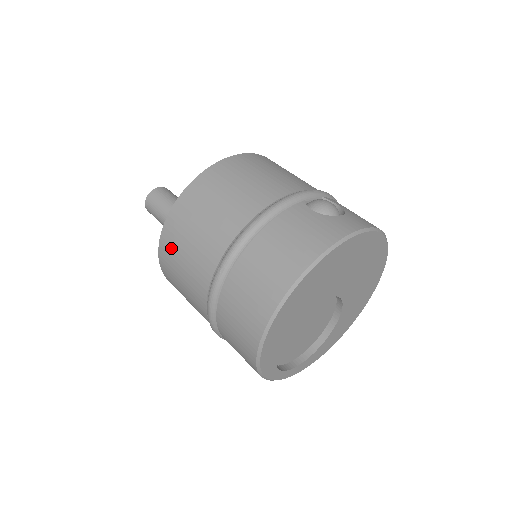
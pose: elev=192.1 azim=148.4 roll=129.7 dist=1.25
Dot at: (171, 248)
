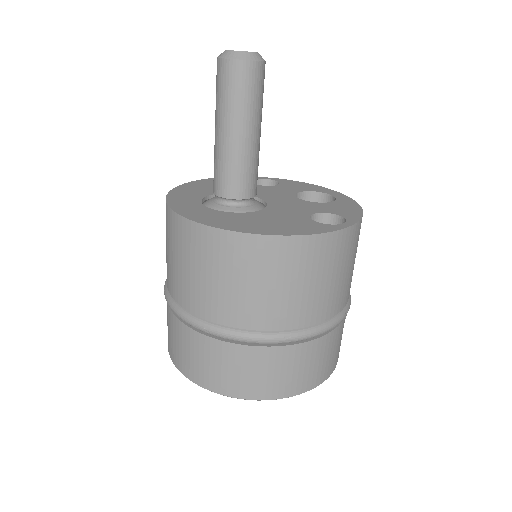
Dot at: (267, 260)
